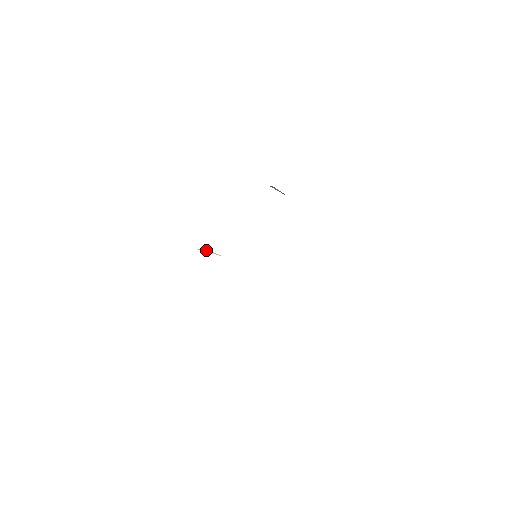
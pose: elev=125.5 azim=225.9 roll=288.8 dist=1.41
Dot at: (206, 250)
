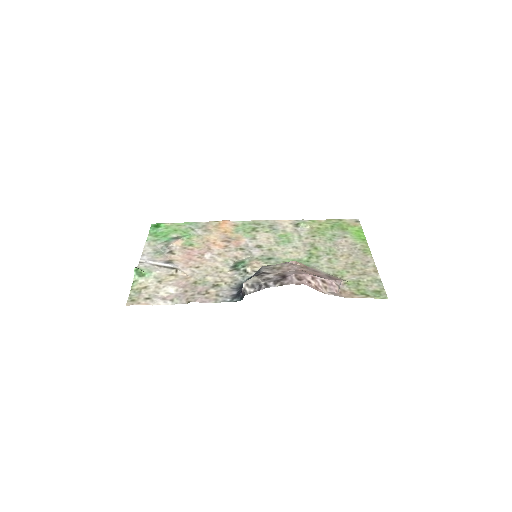
Dot at: (203, 239)
